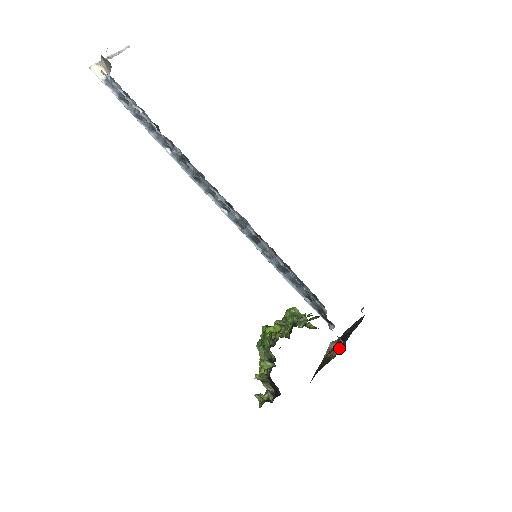
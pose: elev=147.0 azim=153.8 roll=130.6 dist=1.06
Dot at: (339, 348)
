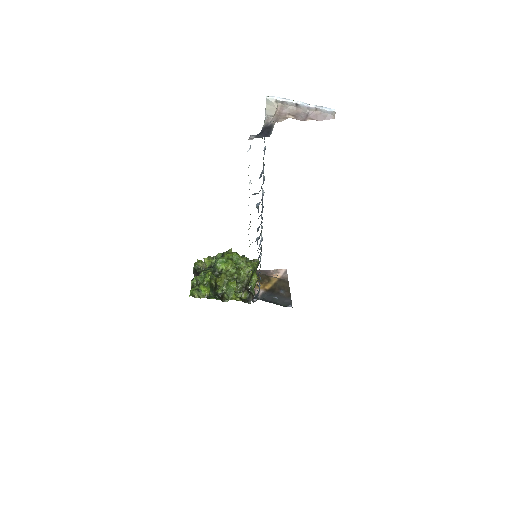
Dot at: (260, 293)
